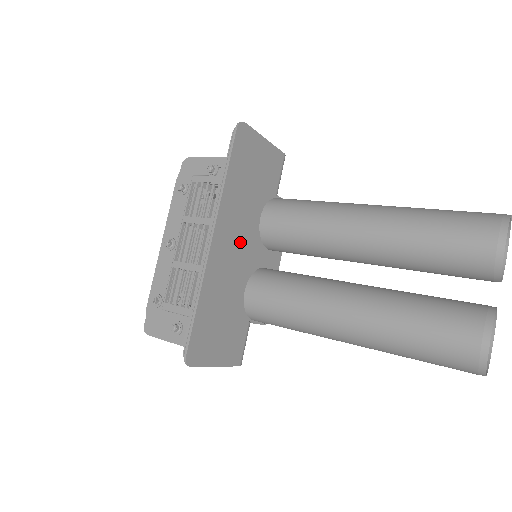
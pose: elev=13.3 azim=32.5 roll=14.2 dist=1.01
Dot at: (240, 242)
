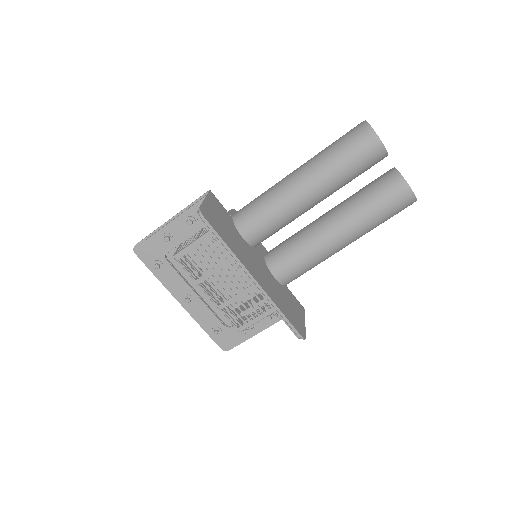
Dot at: (255, 262)
